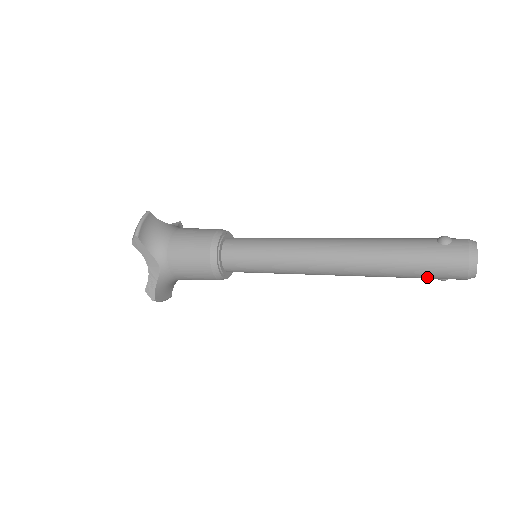
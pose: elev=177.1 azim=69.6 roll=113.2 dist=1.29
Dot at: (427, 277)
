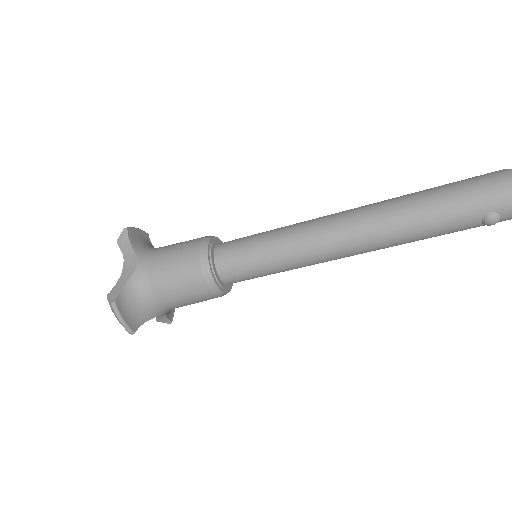
Dot at: (468, 207)
